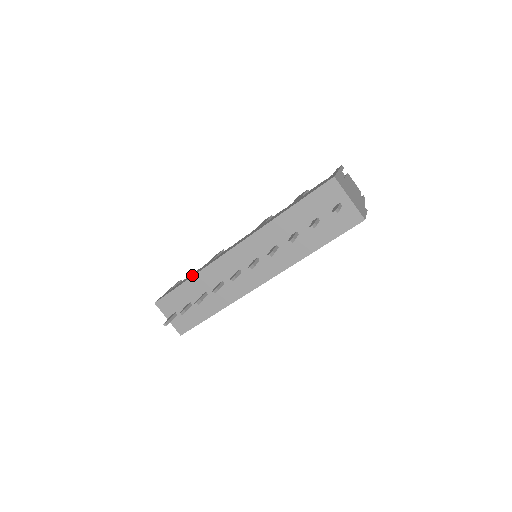
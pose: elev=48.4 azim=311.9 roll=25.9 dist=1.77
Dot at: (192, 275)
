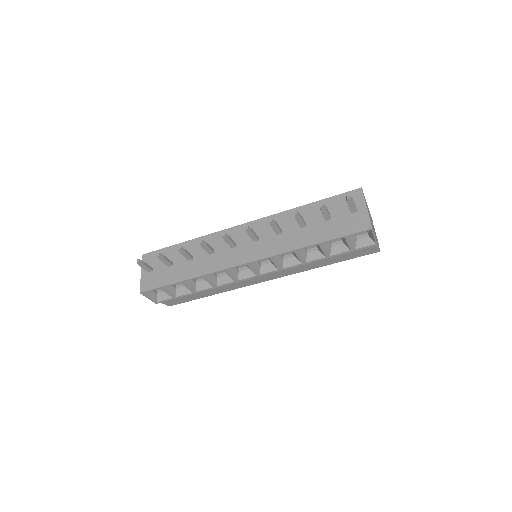
Dot at: occluded
